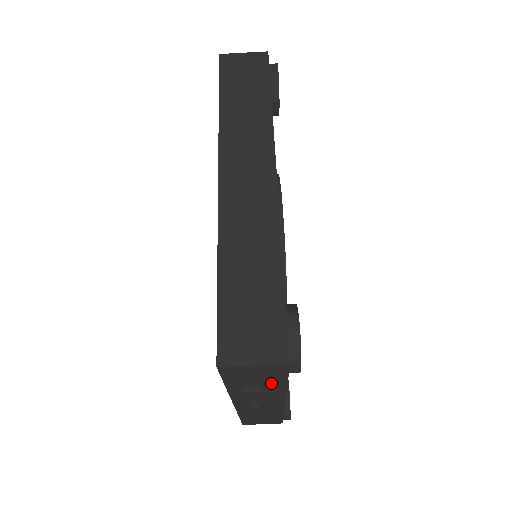
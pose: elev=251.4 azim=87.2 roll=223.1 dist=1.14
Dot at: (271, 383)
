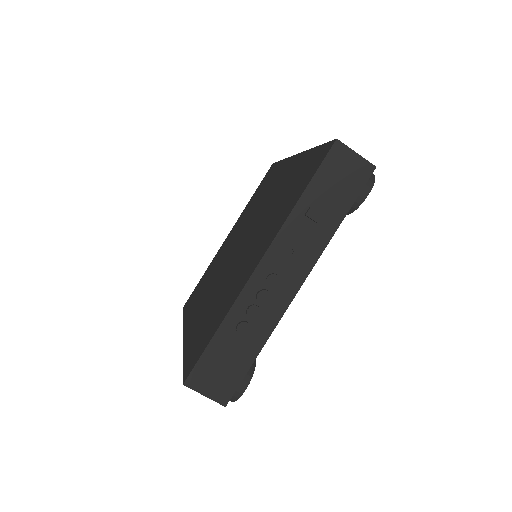
Dot at: (335, 209)
